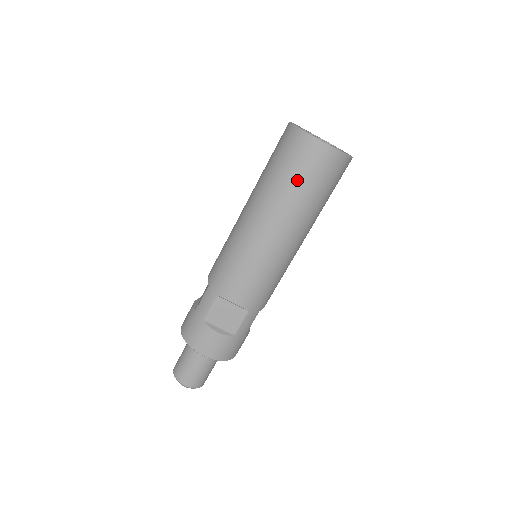
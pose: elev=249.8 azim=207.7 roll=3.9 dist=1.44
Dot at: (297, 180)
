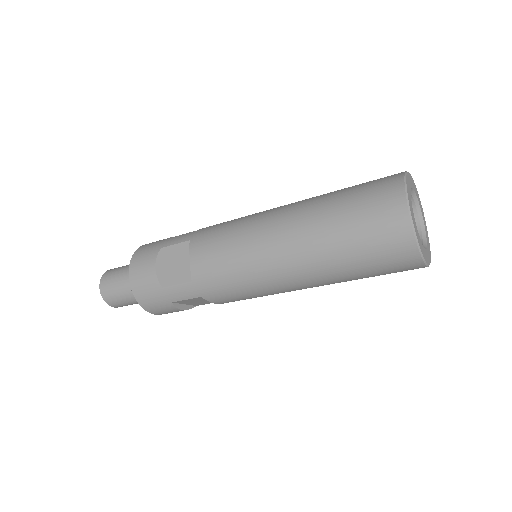
Dot at: (368, 275)
